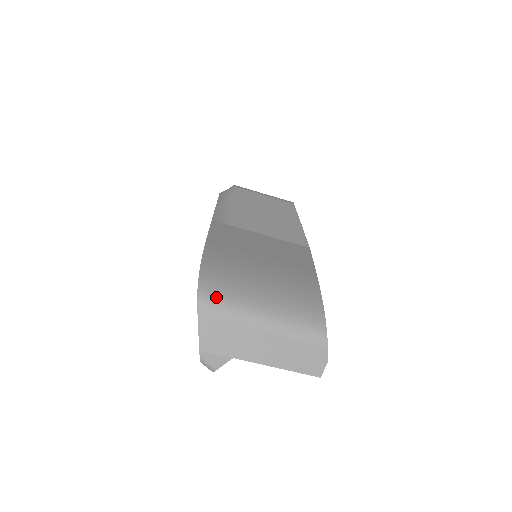
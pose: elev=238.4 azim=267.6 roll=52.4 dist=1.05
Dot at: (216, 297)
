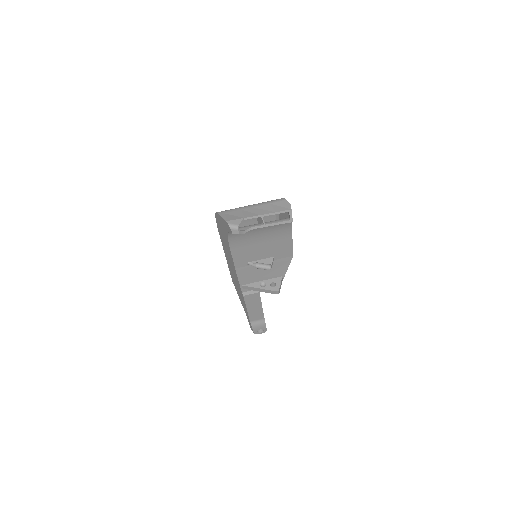
Dot at: occluded
